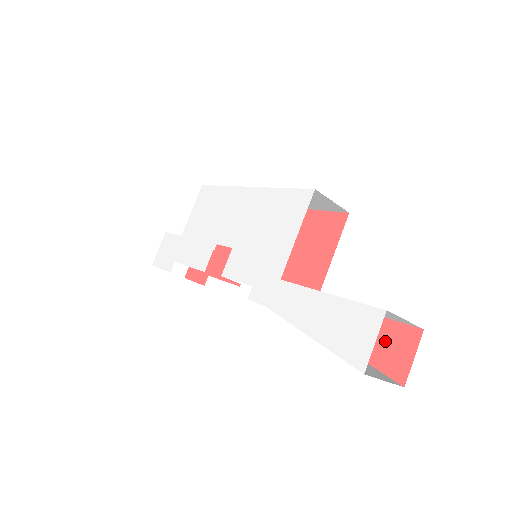
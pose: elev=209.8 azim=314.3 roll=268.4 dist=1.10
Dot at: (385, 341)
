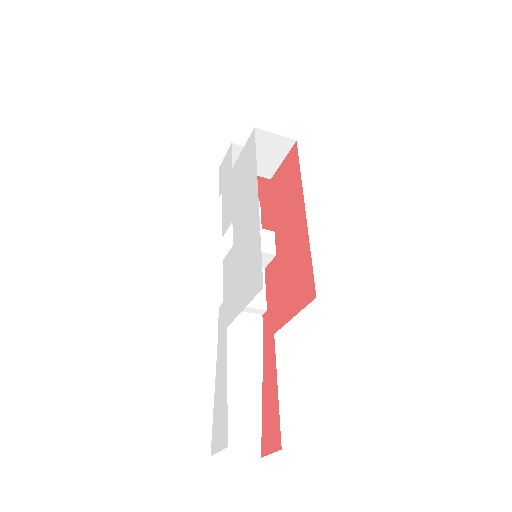
Dot at: (271, 422)
